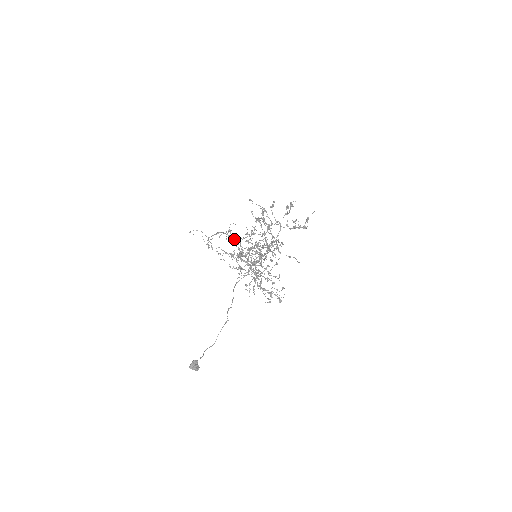
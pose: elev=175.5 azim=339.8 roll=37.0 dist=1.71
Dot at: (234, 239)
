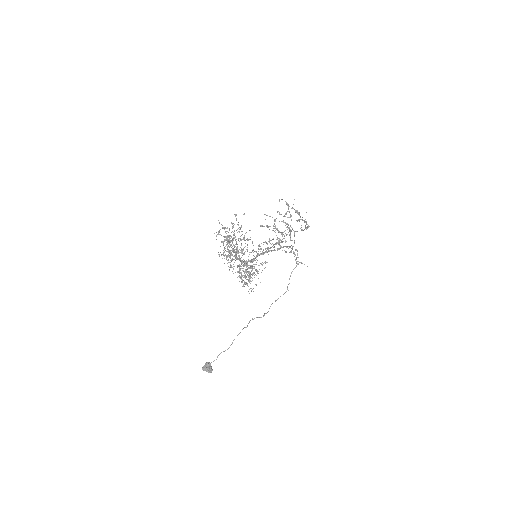
Dot at: occluded
